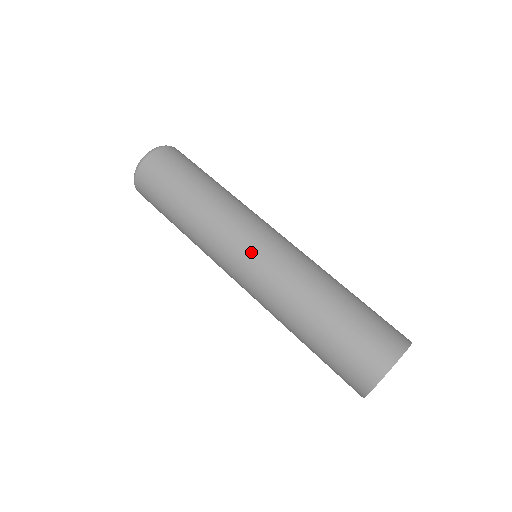
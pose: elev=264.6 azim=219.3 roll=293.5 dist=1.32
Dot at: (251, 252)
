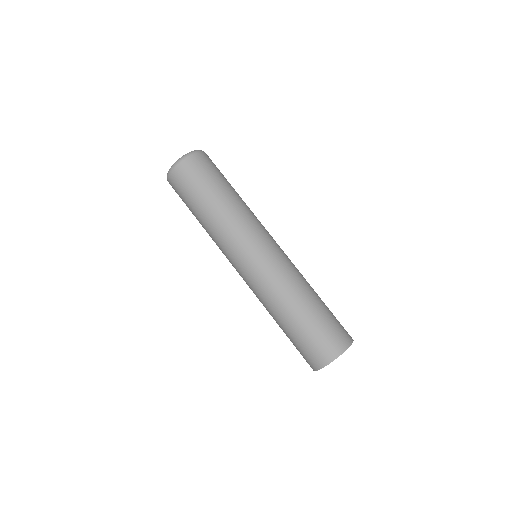
Dot at: (260, 255)
